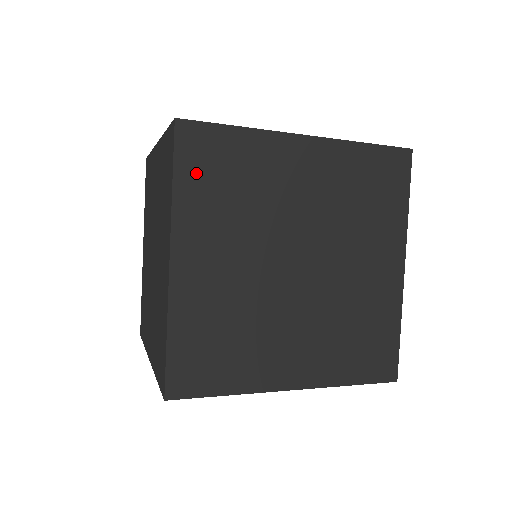
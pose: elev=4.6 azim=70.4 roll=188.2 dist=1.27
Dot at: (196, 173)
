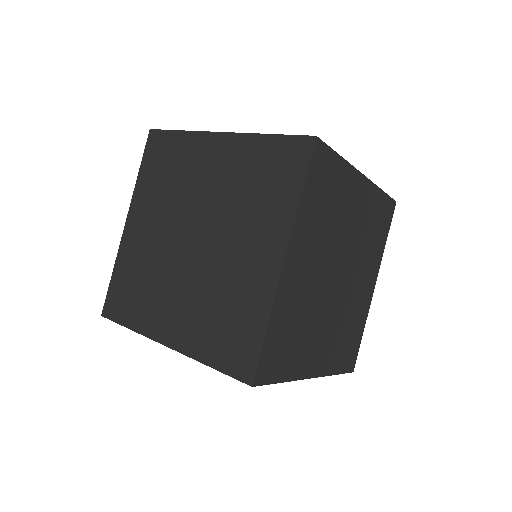
Dot at: (151, 164)
